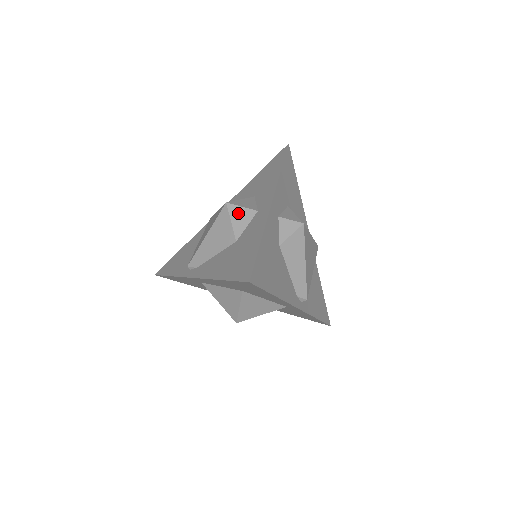
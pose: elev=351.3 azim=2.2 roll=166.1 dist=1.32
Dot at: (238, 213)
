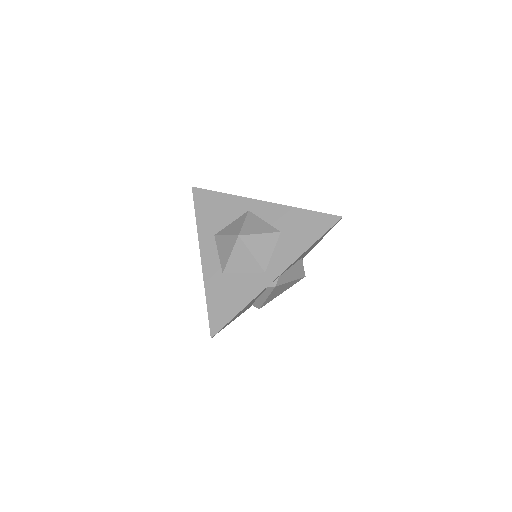
Dot at: occluded
